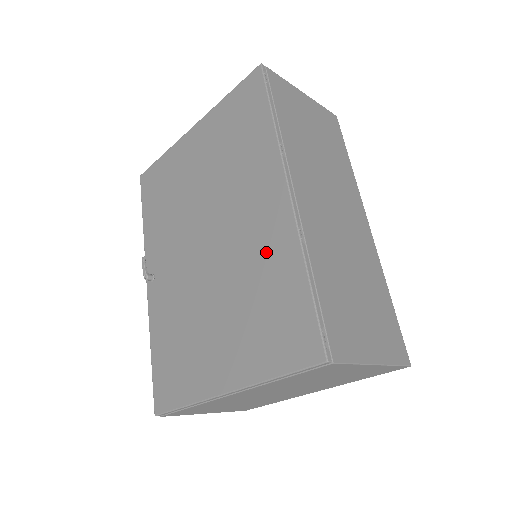
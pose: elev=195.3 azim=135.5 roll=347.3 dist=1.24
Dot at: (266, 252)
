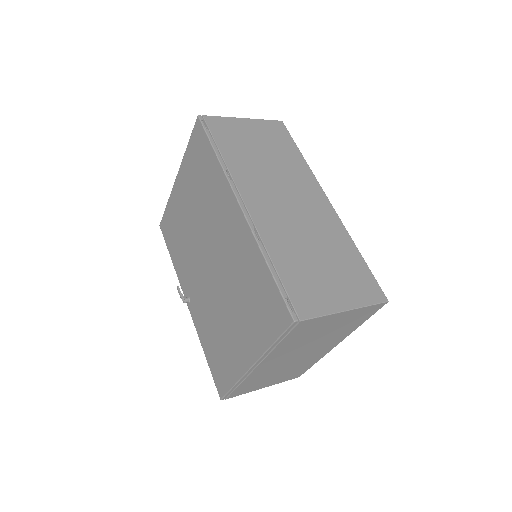
Dot at: (241, 256)
